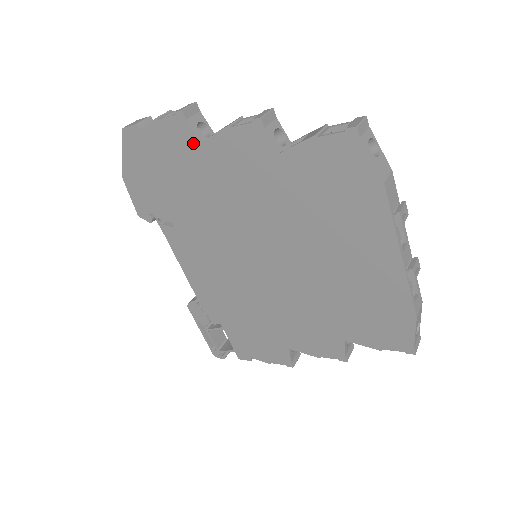
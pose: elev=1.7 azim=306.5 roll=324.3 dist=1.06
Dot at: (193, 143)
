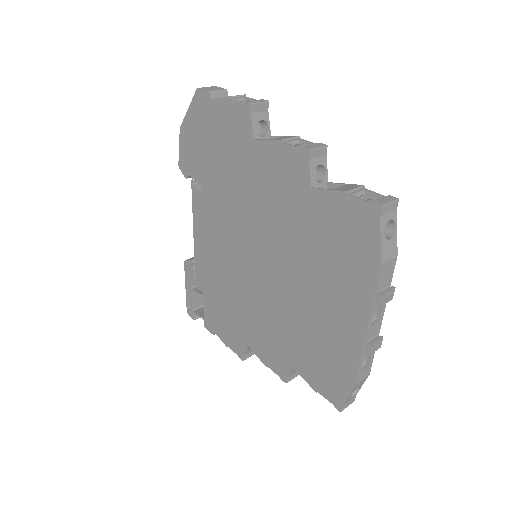
Dot at: (247, 136)
